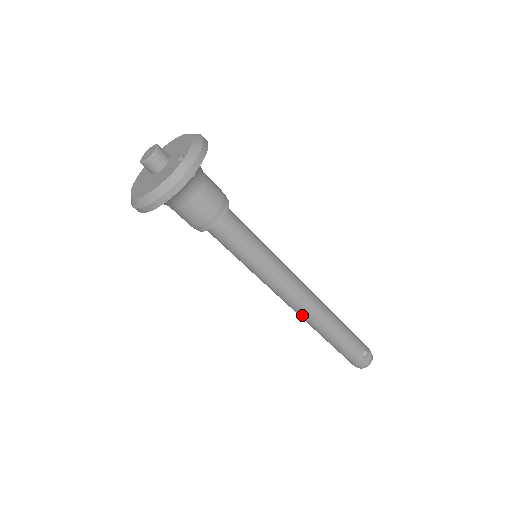
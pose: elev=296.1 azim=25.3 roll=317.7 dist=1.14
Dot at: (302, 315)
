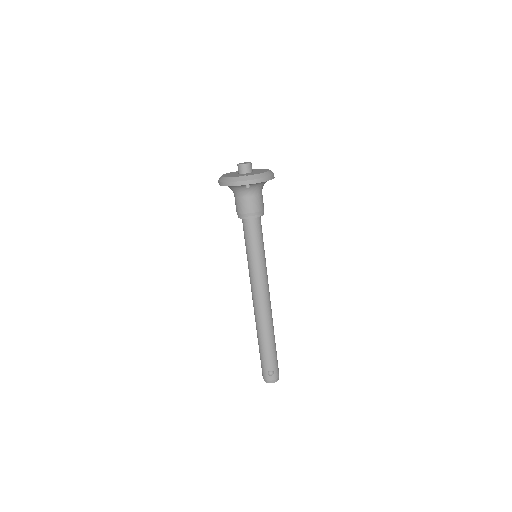
Dot at: (254, 310)
